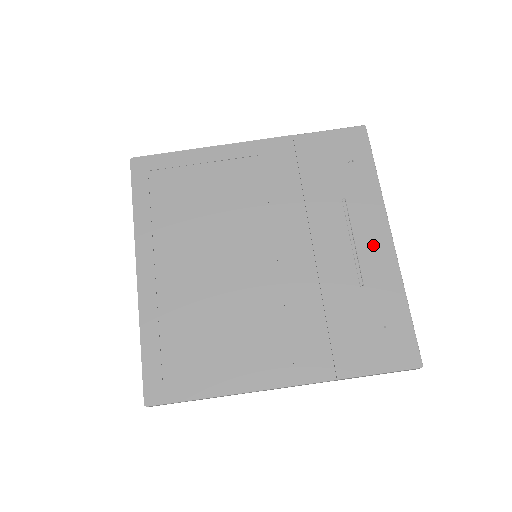
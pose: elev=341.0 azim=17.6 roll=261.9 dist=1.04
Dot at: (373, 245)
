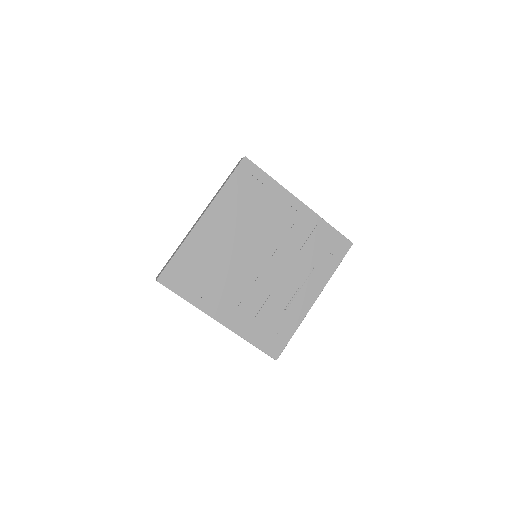
Dot at: (305, 298)
